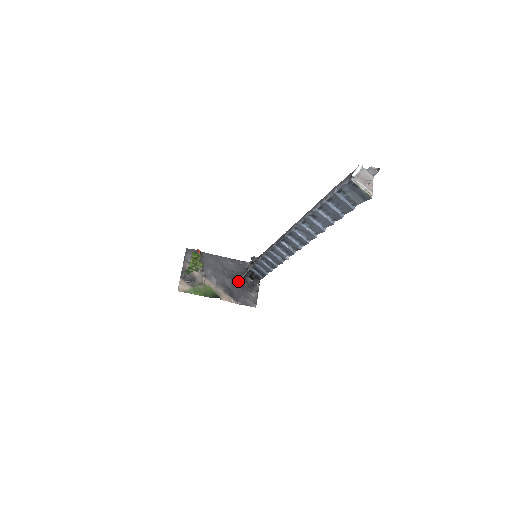
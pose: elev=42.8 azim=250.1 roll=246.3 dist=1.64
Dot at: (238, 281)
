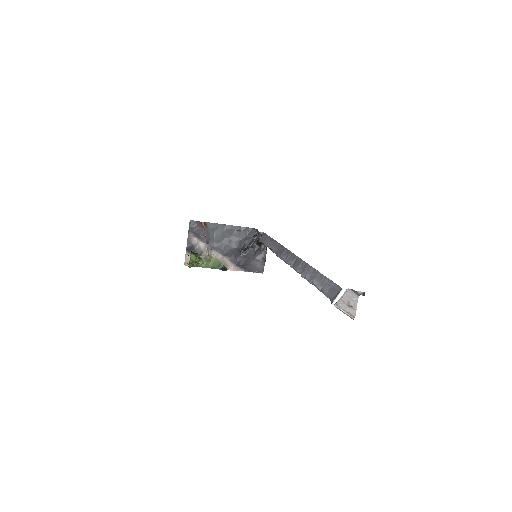
Dot at: (244, 253)
